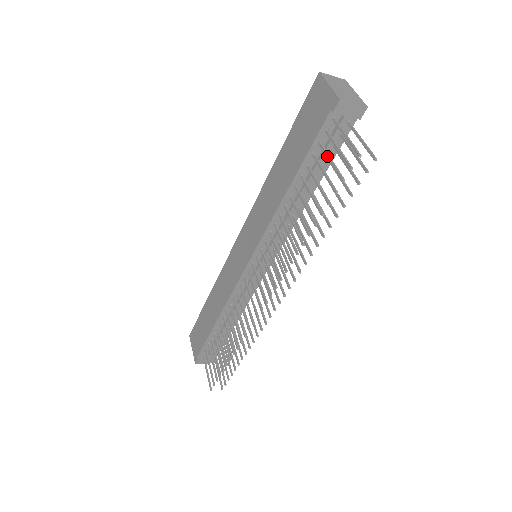
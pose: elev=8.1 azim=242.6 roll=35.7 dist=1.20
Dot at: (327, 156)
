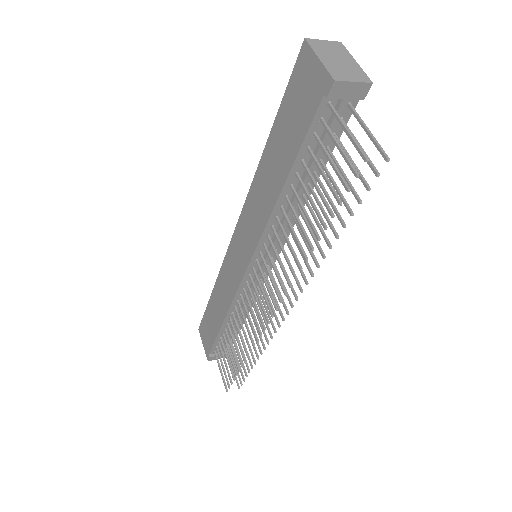
Dot at: (325, 154)
